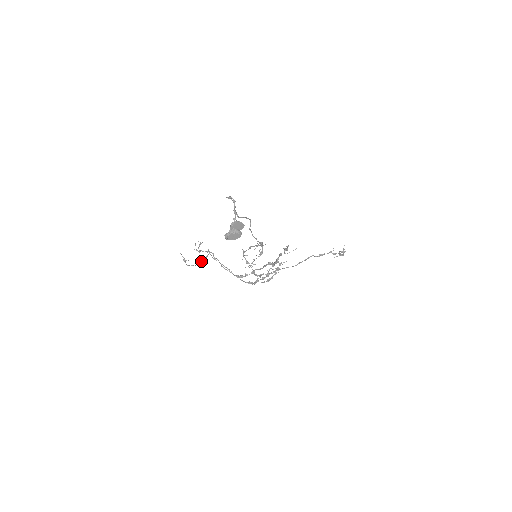
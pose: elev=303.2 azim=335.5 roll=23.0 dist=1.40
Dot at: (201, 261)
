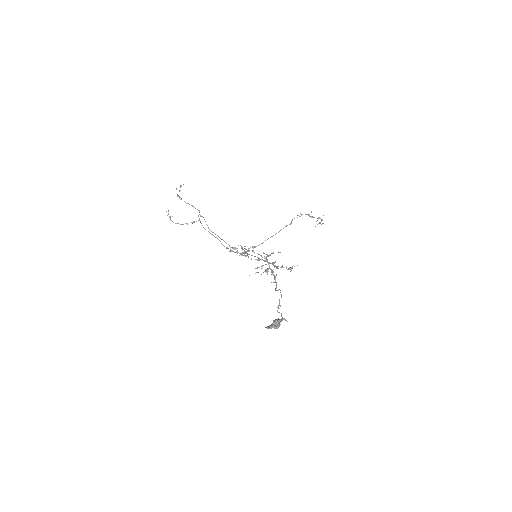
Dot at: occluded
